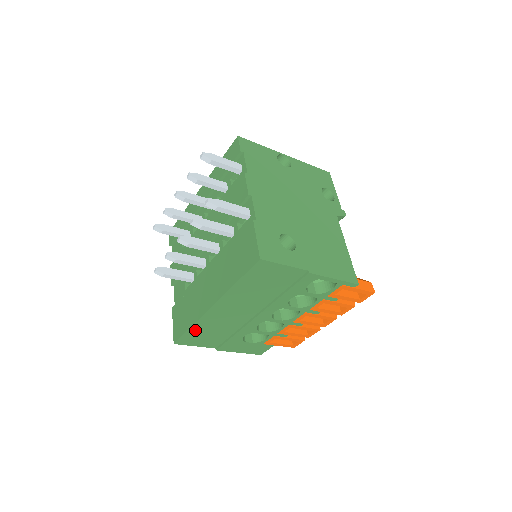
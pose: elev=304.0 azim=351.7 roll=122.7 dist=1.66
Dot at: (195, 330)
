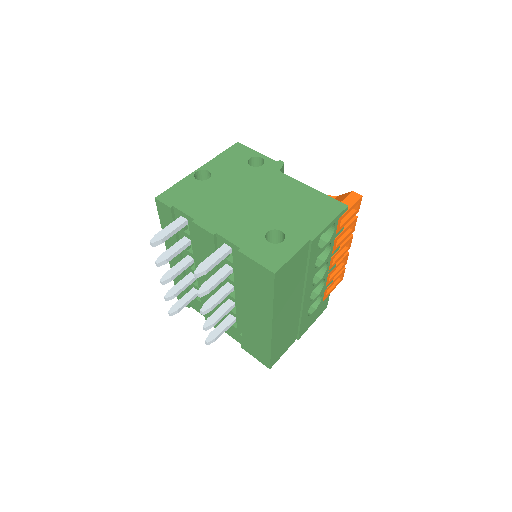
Dot at: (275, 348)
